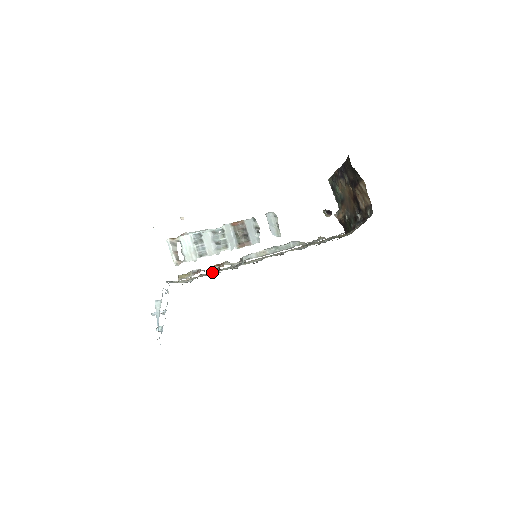
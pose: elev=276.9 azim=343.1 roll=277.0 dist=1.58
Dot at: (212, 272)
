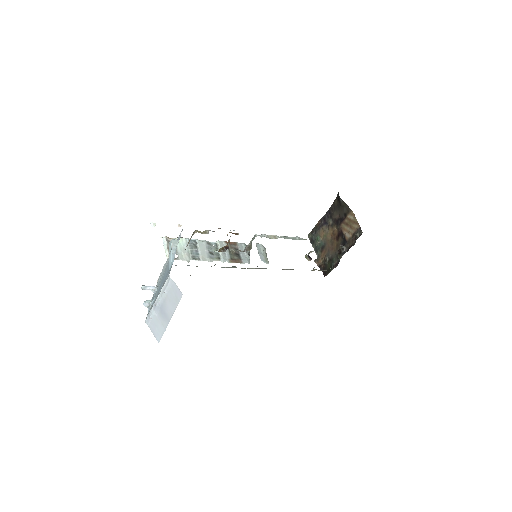
Dot at: occluded
